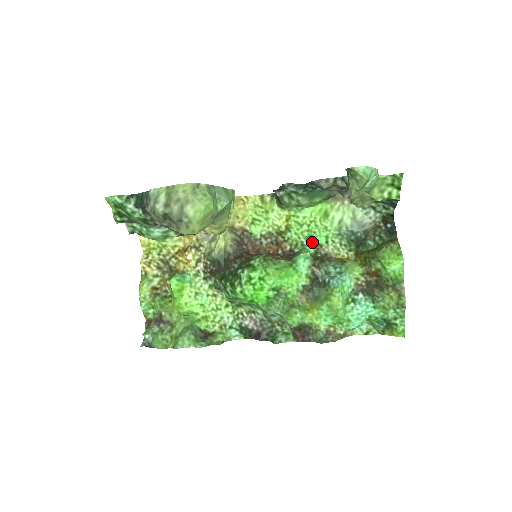
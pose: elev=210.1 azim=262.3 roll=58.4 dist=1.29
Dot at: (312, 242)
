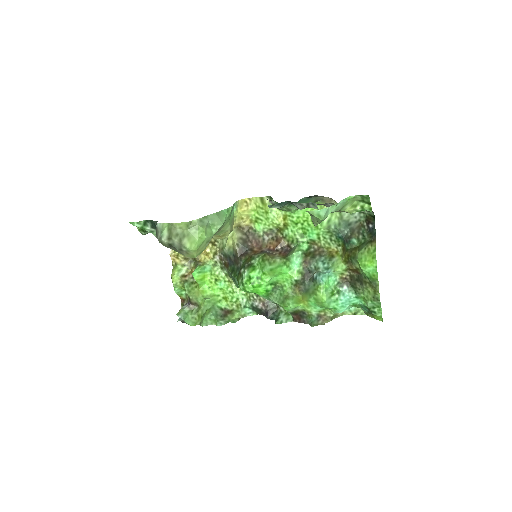
Dot at: (306, 238)
